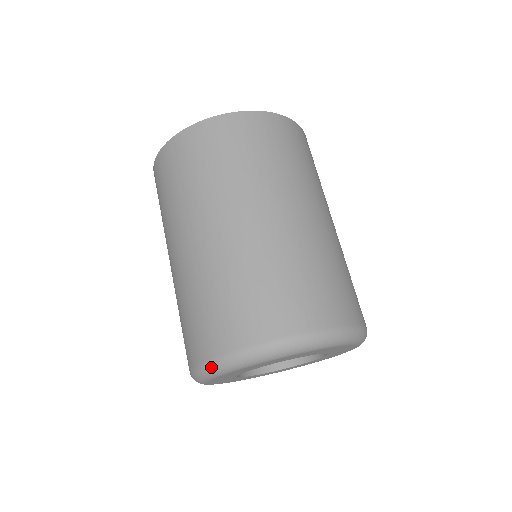
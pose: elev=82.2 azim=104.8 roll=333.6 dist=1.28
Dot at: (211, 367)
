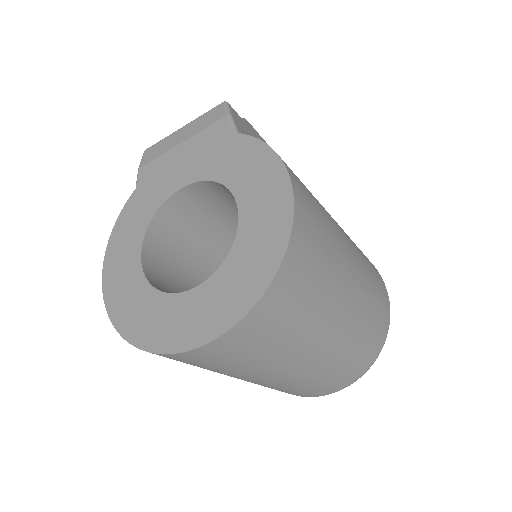
Dot at: occluded
